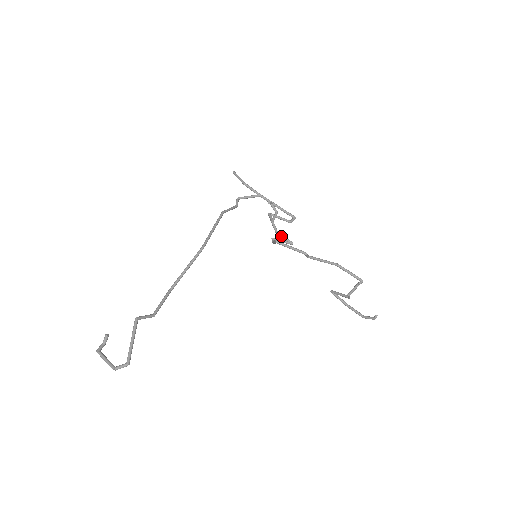
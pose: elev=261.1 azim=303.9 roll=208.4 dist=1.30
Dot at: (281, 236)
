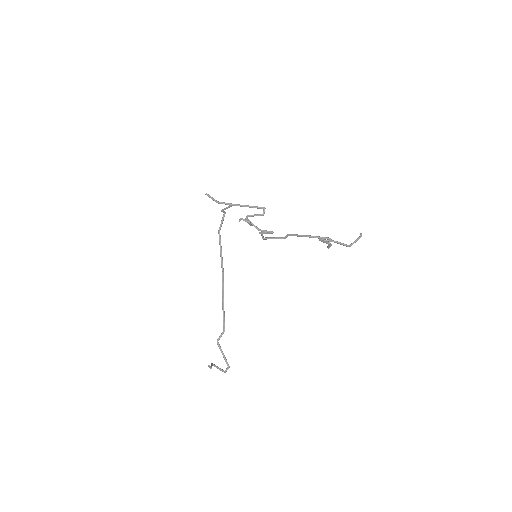
Dot at: (263, 232)
